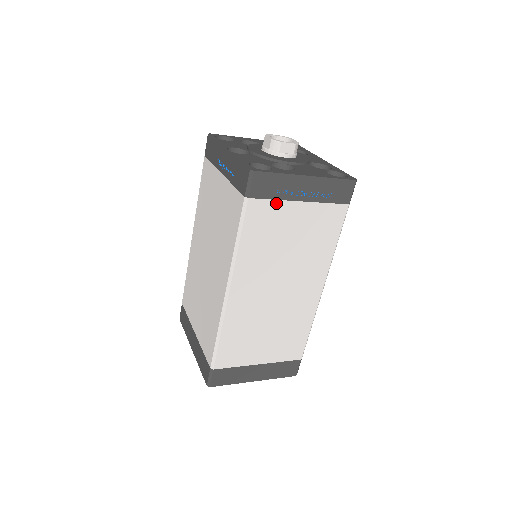
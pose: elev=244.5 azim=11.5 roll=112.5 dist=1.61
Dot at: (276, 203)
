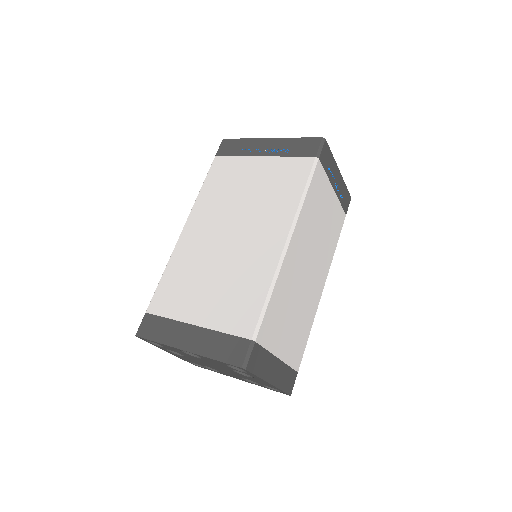
Dot at: (326, 178)
